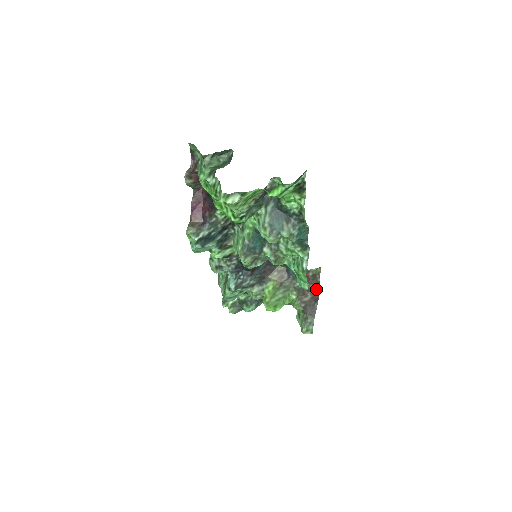
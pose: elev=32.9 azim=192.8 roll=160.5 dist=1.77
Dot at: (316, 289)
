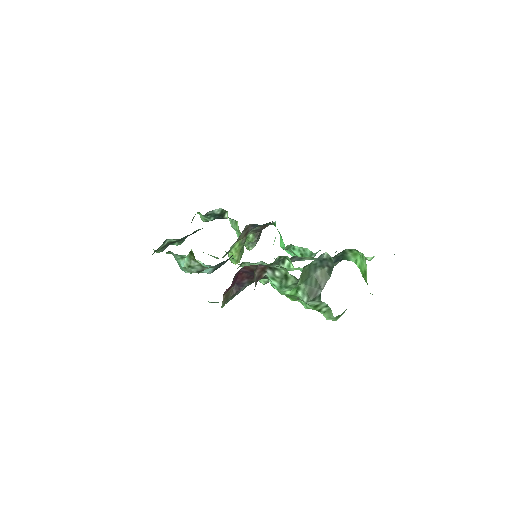
Dot at: occluded
